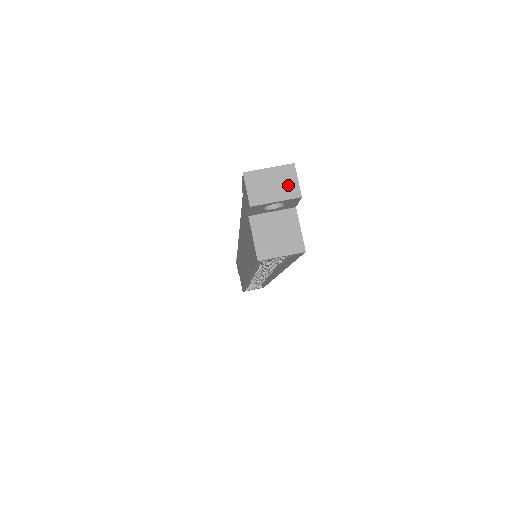
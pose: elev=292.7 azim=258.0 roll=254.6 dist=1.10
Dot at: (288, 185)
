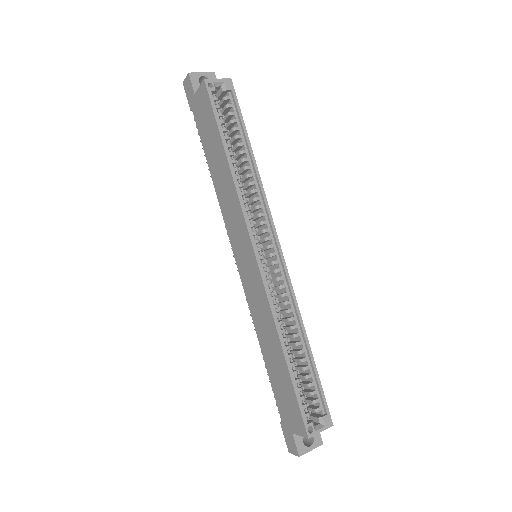
Dot at: occluded
